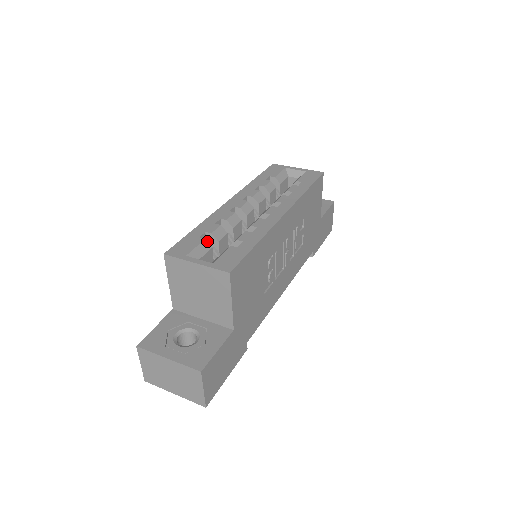
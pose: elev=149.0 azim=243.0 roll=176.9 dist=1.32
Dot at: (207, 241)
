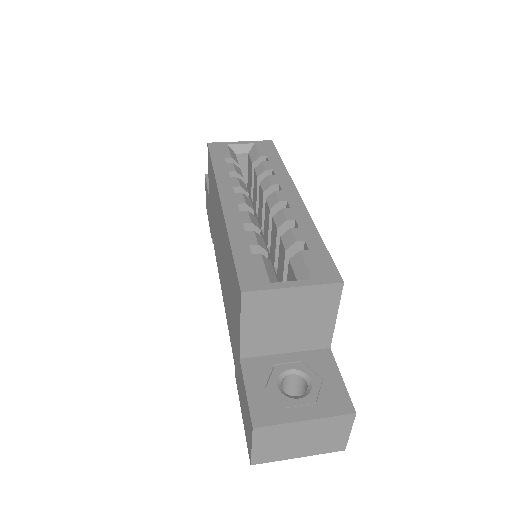
Dot at: occluded
